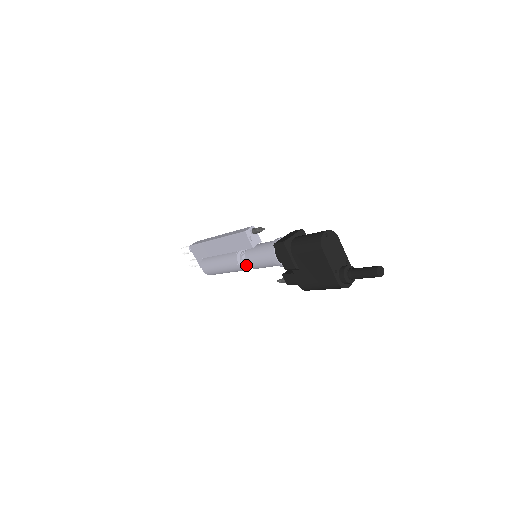
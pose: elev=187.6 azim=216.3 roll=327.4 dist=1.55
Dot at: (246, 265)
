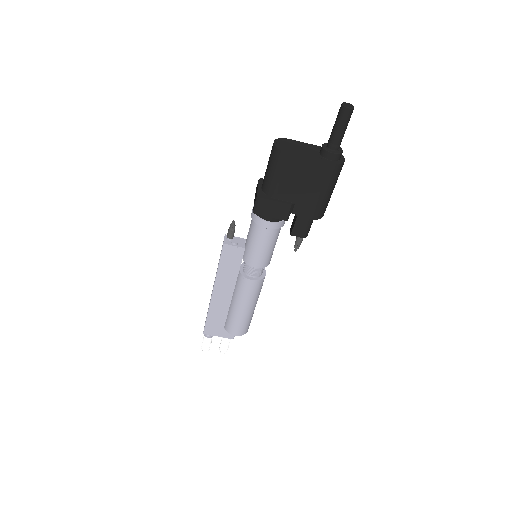
Dot at: (258, 274)
